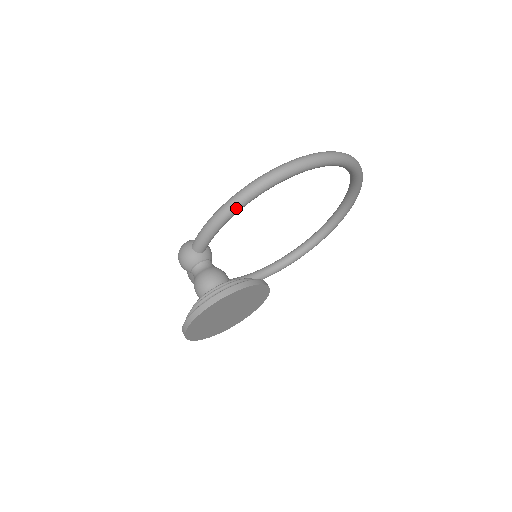
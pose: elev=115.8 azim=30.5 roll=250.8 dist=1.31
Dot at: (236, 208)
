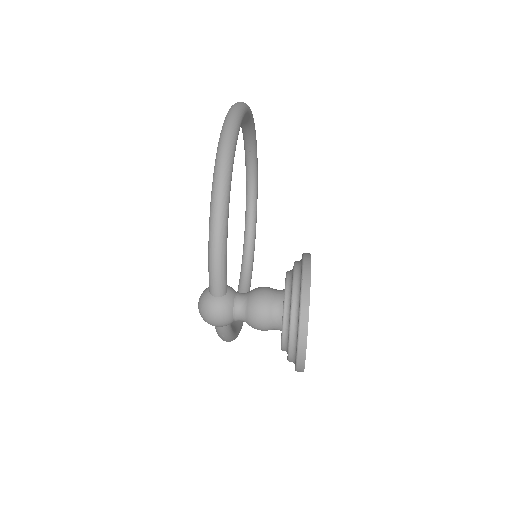
Dot at: (226, 214)
